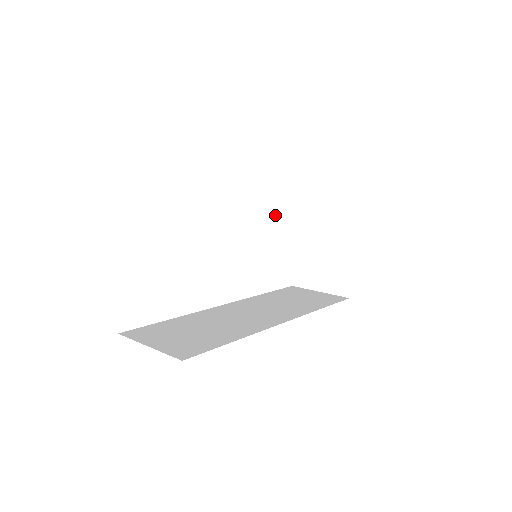
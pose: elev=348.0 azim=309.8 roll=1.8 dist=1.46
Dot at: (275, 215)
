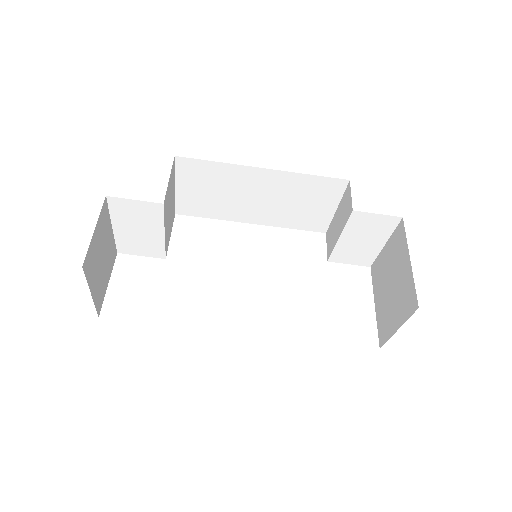
Dot at: (328, 259)
